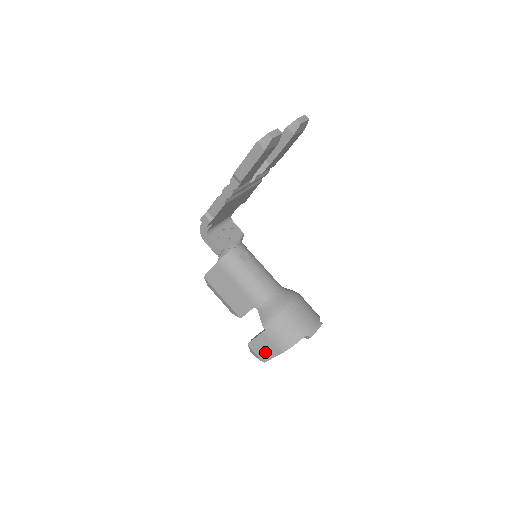
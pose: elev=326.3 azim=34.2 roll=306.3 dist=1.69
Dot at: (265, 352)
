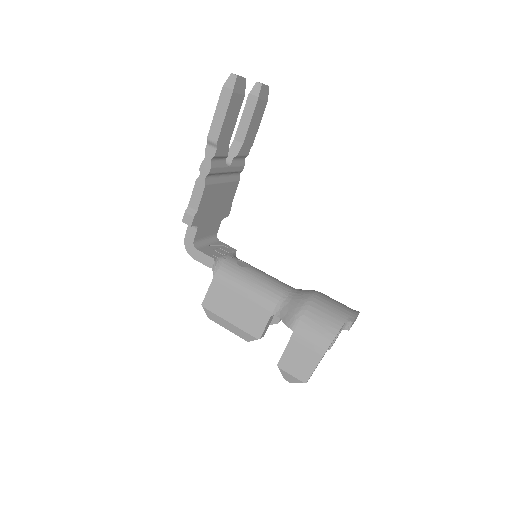
Dot at: (303, 365)
